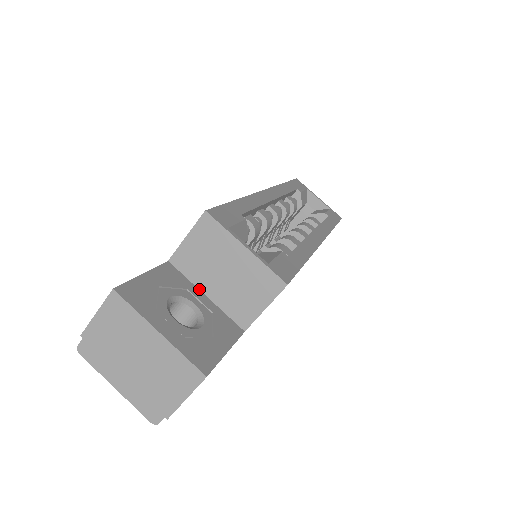
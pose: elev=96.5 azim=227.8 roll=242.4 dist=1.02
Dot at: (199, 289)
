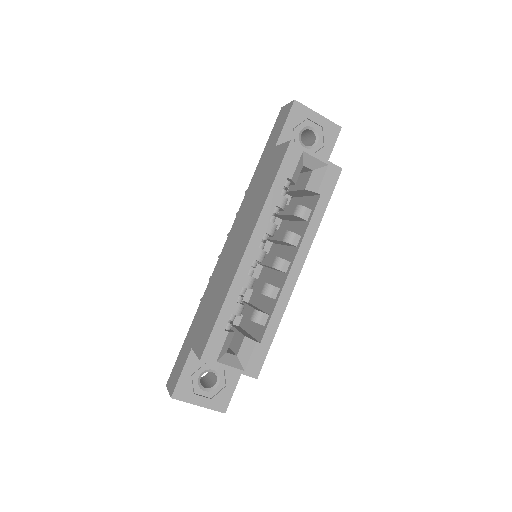
Dot at: occluded
